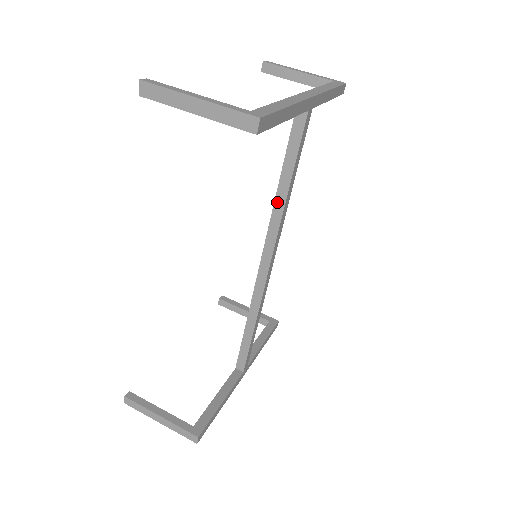
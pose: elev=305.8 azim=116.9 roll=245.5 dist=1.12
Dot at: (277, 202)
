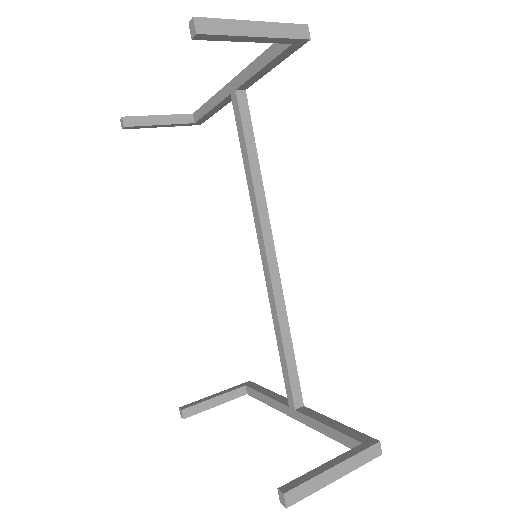
Dot at: (255, 183)
